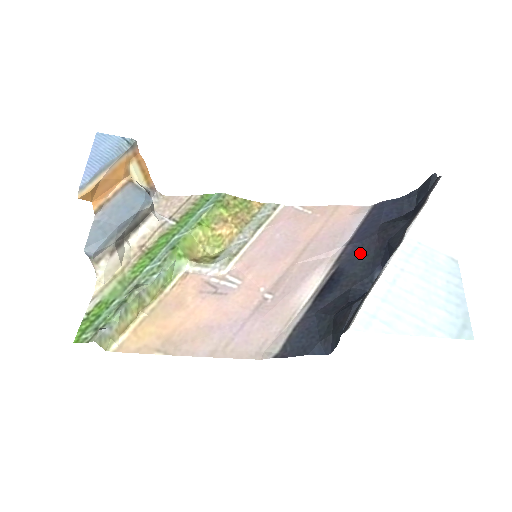
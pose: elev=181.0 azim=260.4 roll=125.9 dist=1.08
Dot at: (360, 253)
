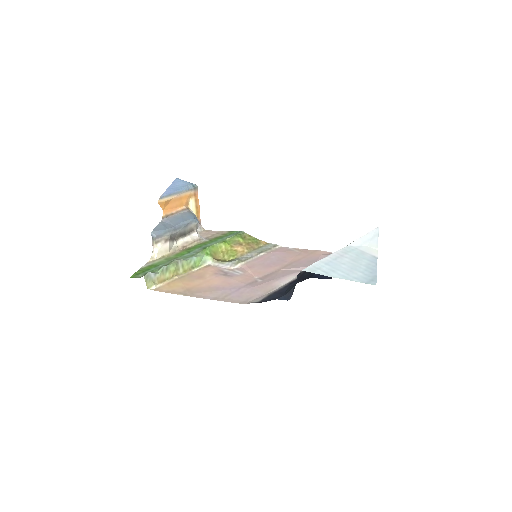
Dot at: occluded
